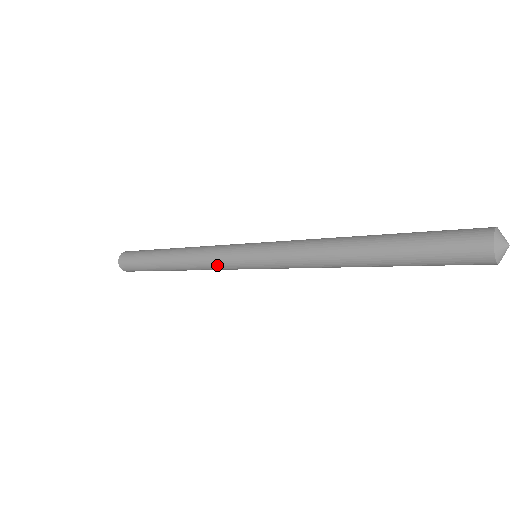
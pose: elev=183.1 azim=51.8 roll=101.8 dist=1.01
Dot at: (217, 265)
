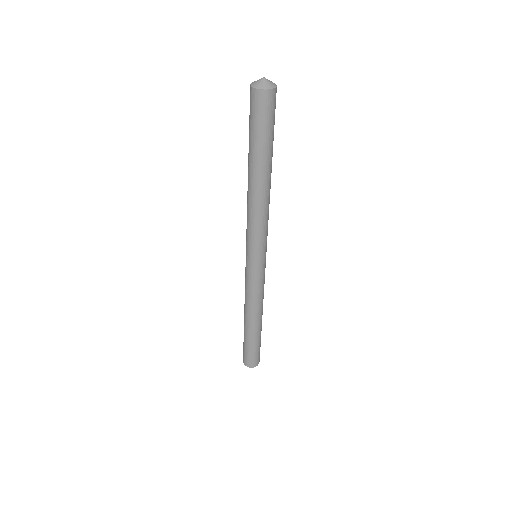
Dot at: (250, 287)
